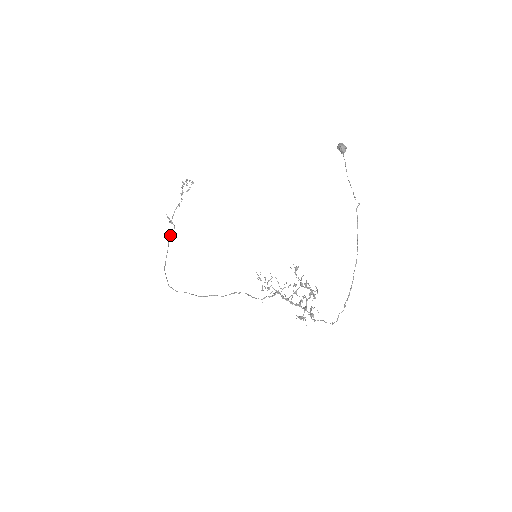
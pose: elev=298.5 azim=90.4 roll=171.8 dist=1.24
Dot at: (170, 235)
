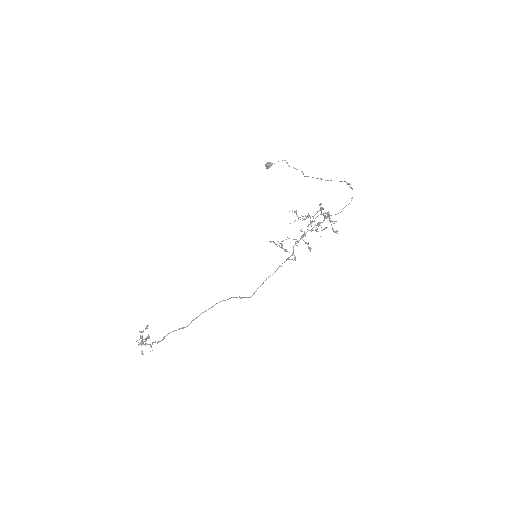
Dot at: occluded
